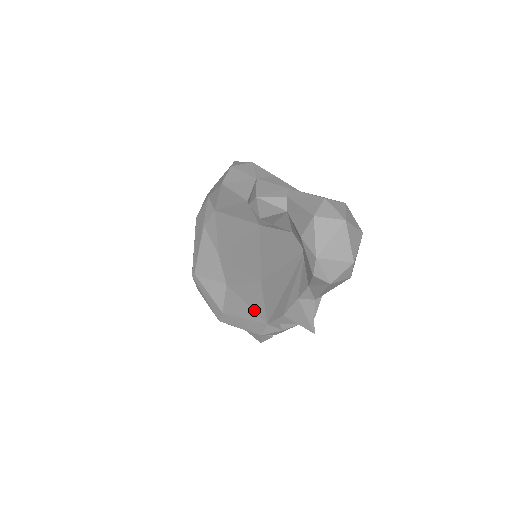
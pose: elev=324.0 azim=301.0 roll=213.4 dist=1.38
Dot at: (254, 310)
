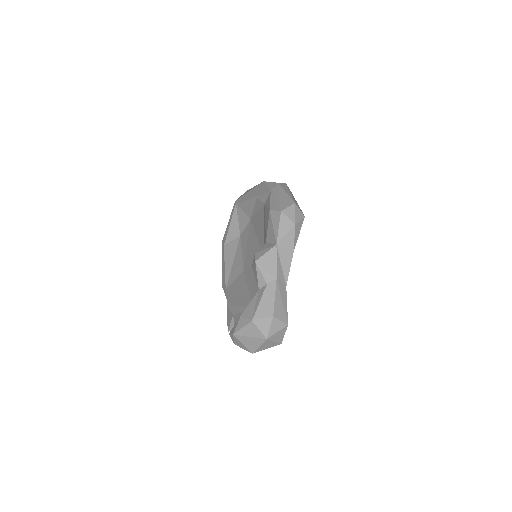
Dot at: (231, 273)
